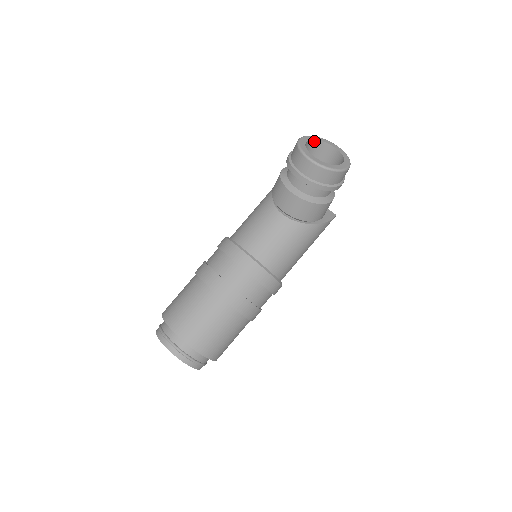
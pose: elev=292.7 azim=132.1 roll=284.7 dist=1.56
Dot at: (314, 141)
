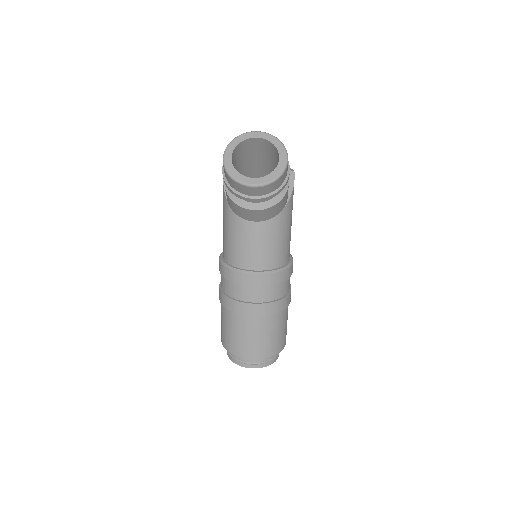
Dot at: (235, 148)
